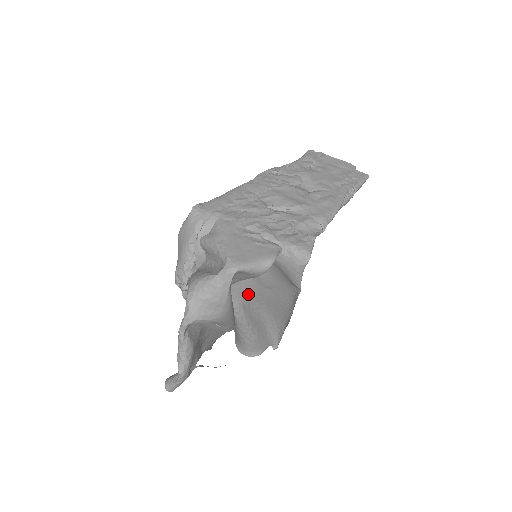
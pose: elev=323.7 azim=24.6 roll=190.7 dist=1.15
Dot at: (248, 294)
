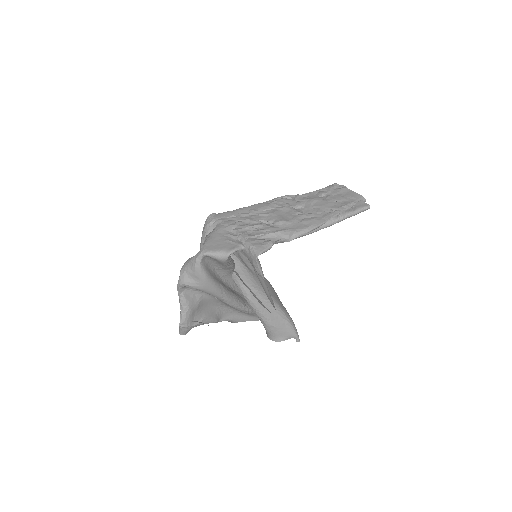
Dot at: (253, 284)
